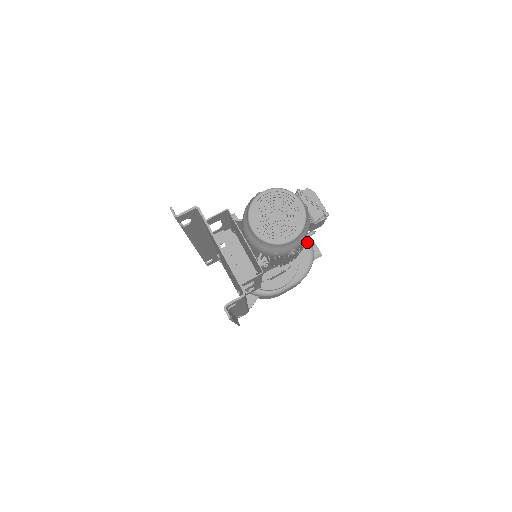
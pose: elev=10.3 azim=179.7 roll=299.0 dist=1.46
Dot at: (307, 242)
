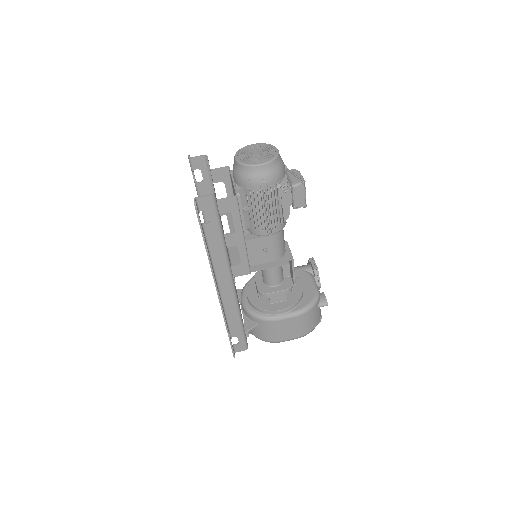
Dot at: (315, 286)
